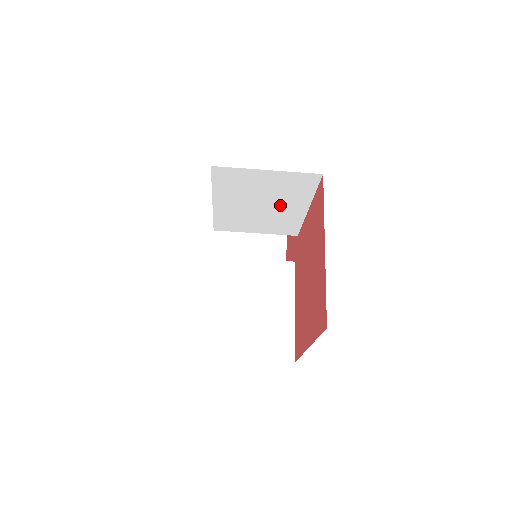
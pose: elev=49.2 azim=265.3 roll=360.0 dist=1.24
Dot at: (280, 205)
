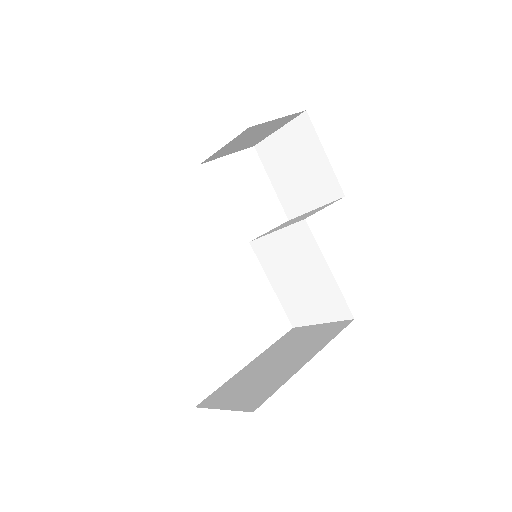
Dot at: occluded
